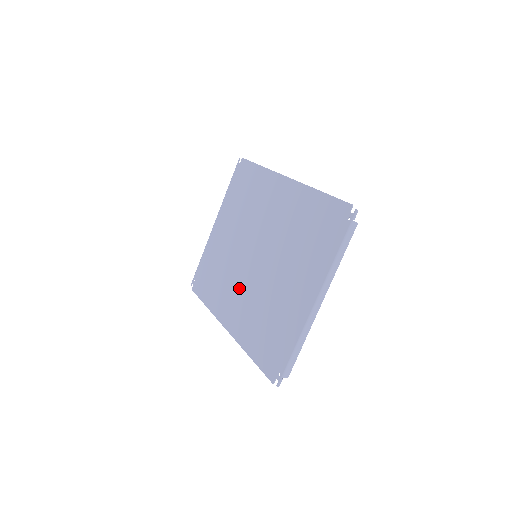
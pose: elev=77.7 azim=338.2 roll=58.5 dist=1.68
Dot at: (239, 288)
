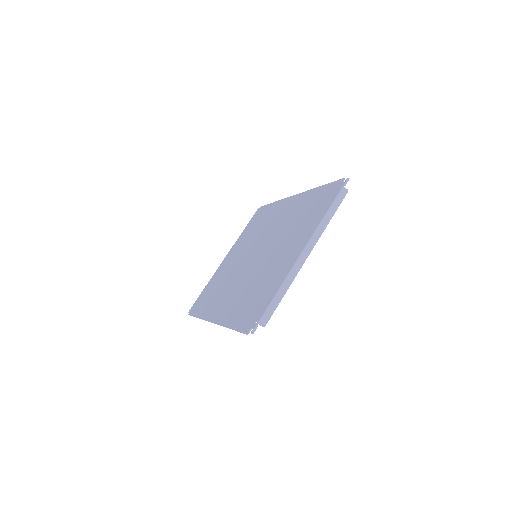
Dot at: (234, 285)
